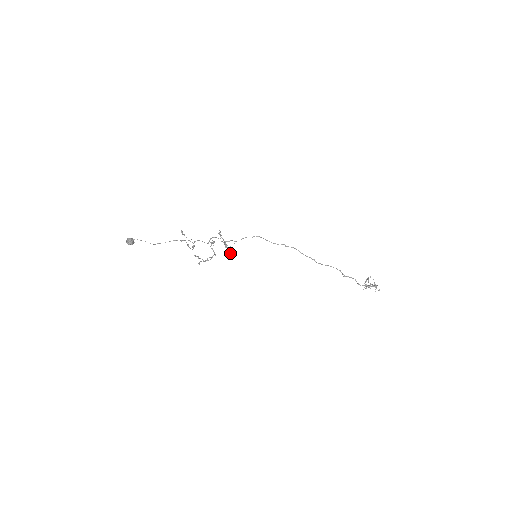
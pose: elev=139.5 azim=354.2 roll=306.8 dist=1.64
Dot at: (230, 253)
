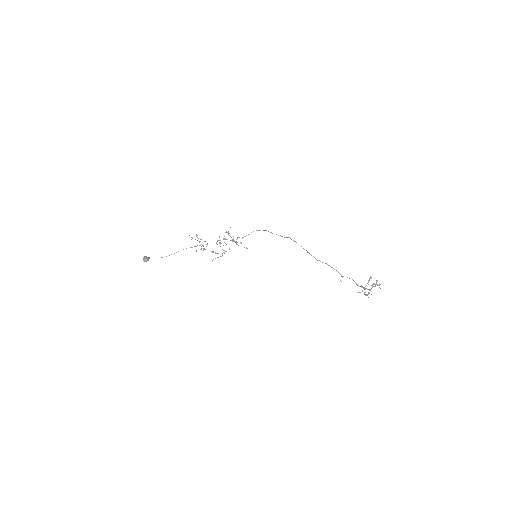
Dot at: occluded
